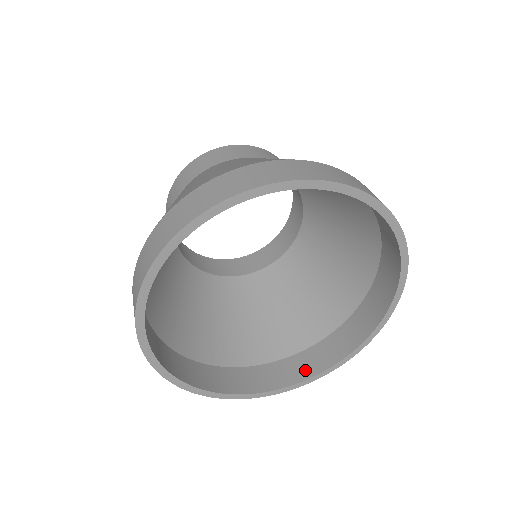
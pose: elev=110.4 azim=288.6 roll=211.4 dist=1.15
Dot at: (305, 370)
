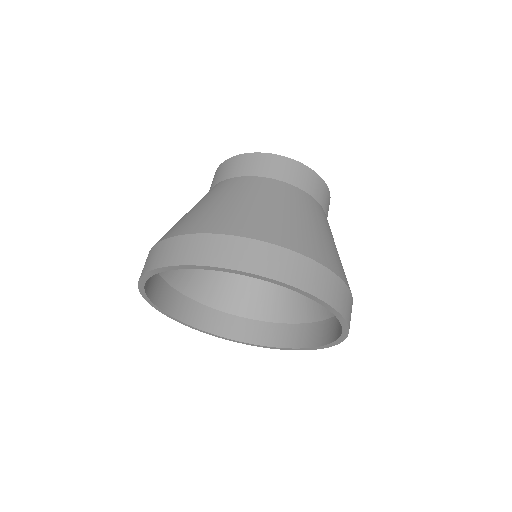
Dot at: (244, 334)
